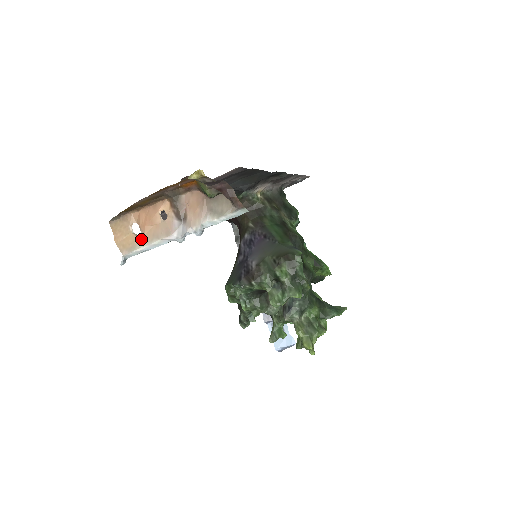
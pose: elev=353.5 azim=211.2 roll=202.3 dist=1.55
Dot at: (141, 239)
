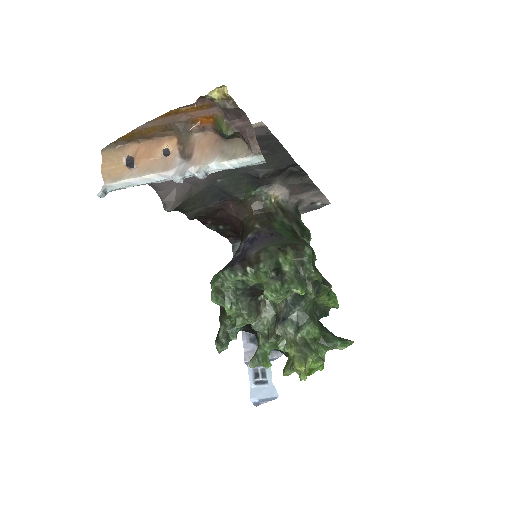
Dot at: (132, 171)
